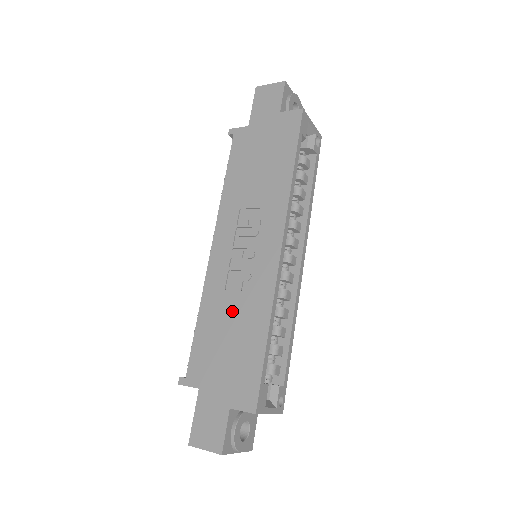
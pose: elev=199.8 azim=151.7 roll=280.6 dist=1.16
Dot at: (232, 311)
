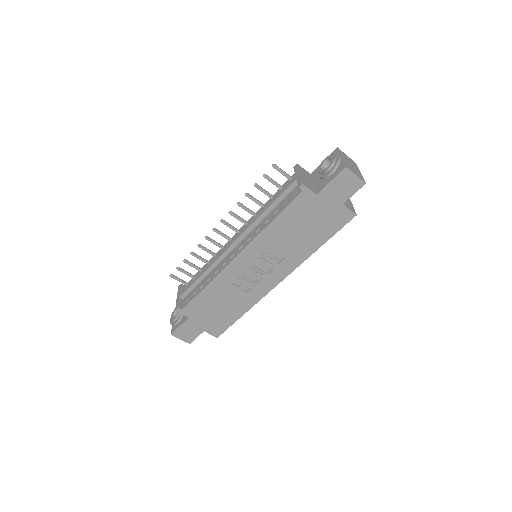
Dot at: (230, 296)
